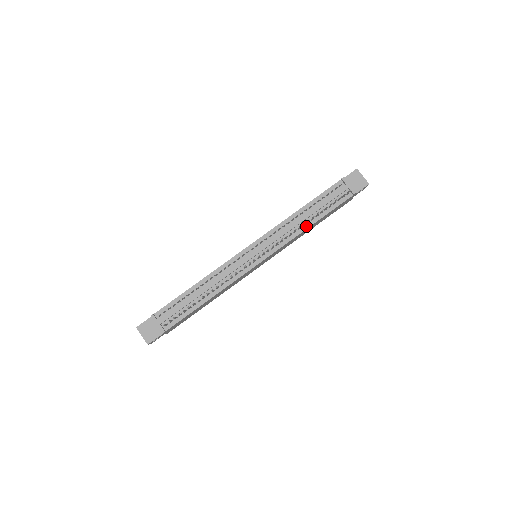
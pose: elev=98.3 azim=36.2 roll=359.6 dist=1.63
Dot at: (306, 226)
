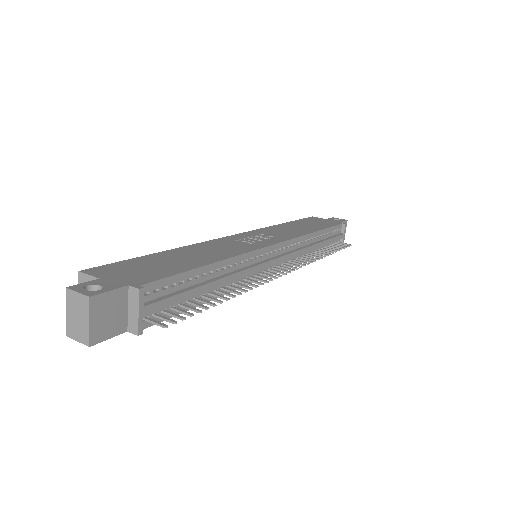
Dot at: occluded
